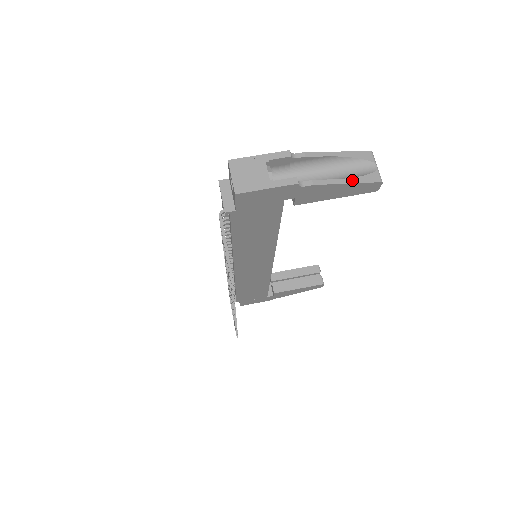
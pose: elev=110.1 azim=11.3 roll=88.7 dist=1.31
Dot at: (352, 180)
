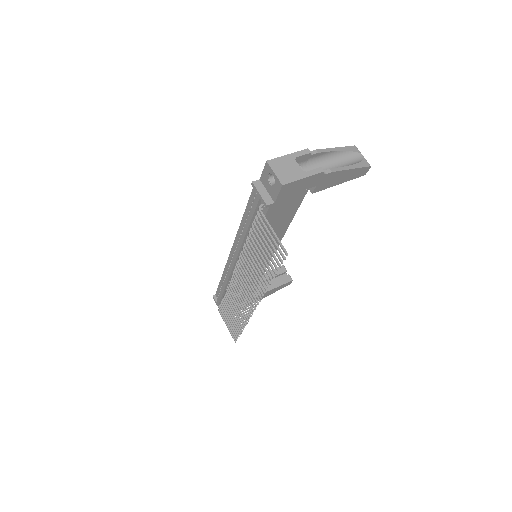
Dot at: (353, 166)
